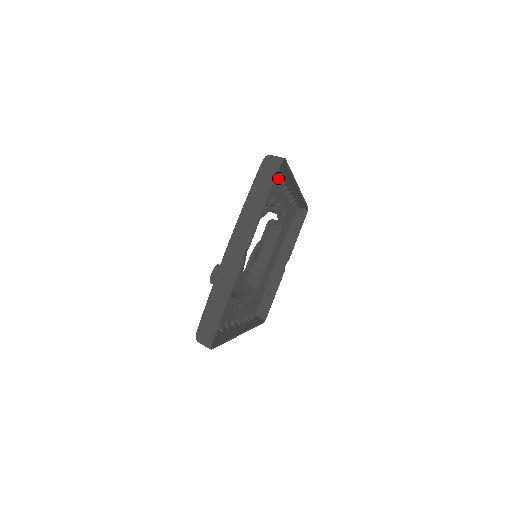
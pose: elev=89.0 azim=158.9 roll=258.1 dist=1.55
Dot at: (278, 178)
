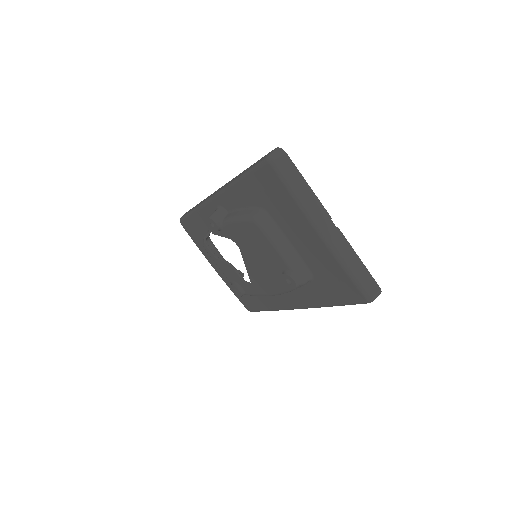
Dot at: occluded
